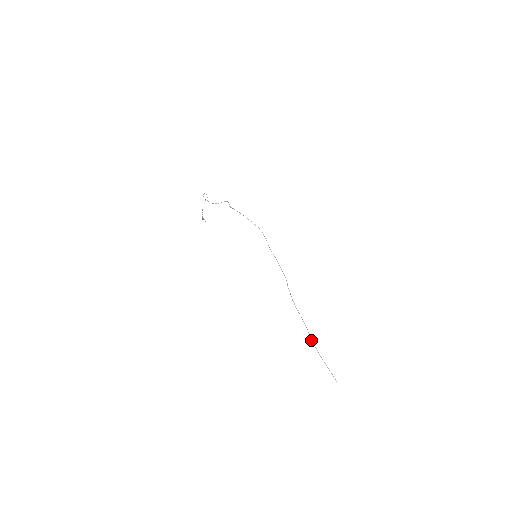
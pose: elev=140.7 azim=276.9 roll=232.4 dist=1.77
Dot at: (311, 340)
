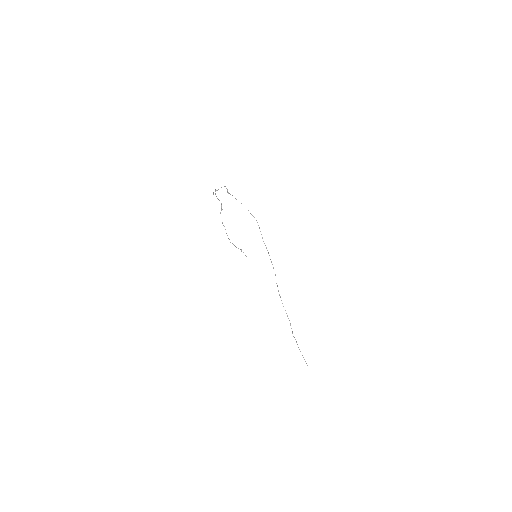
Dot at: (292, 333)
